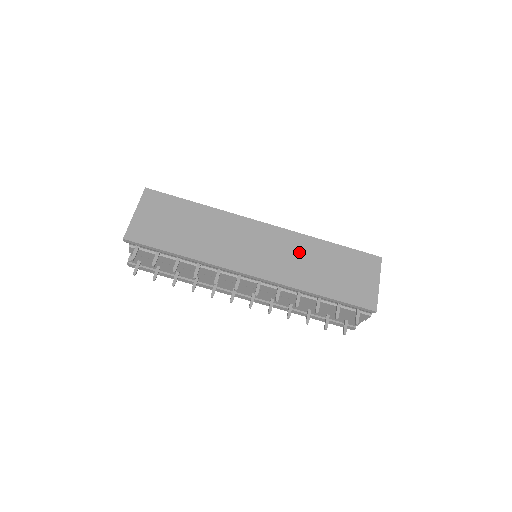
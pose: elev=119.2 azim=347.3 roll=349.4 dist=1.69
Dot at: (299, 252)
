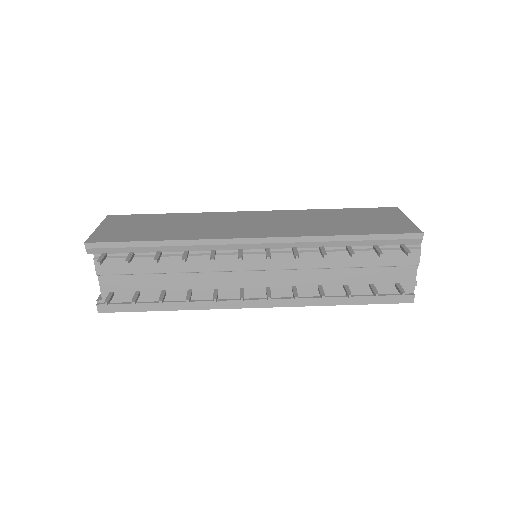
Dot at: (302, 218)
